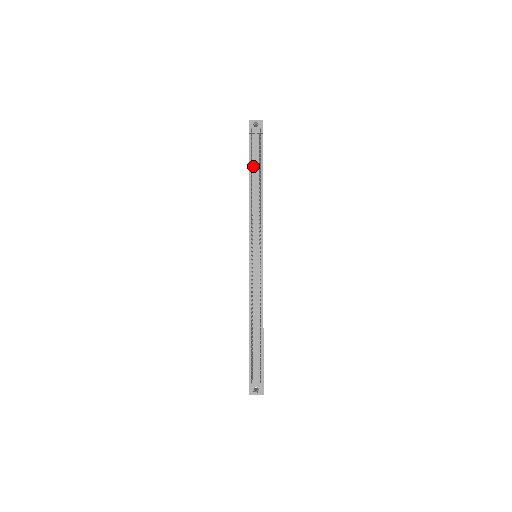
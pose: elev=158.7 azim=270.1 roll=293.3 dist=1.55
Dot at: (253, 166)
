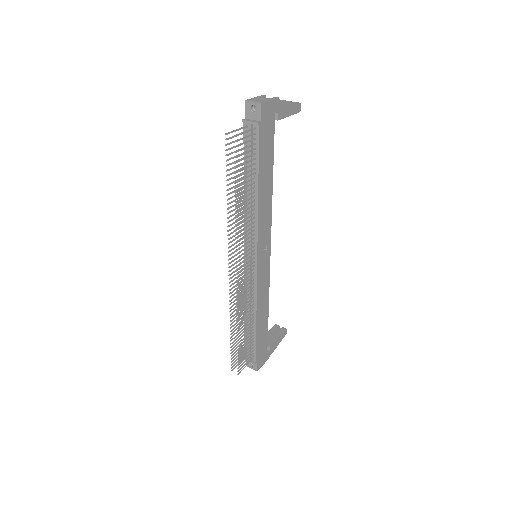
Dot at: (248, 164)
